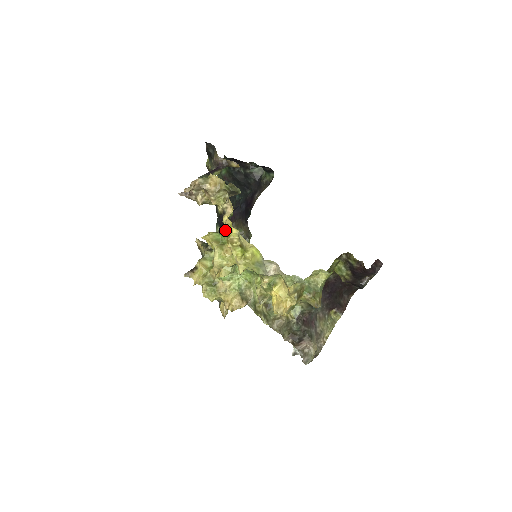
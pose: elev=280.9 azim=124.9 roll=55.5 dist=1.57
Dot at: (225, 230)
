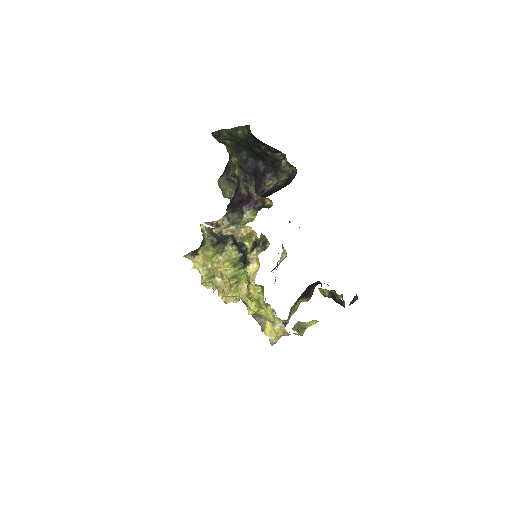
Dot at: (240, 254)
